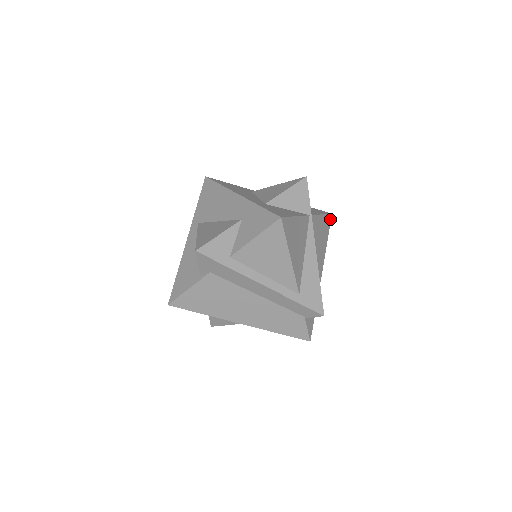
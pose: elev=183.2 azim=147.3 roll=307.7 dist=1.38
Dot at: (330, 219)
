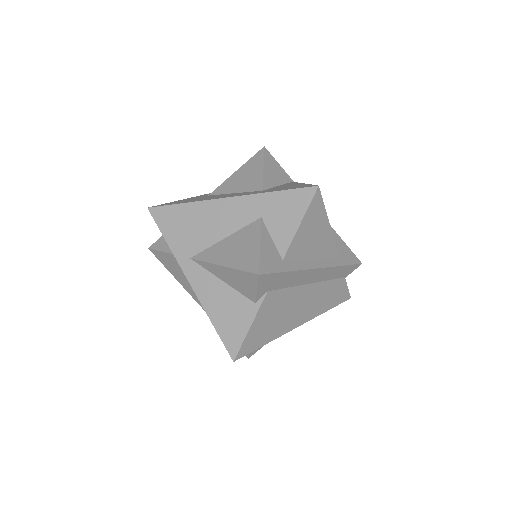
Dot at: occluded
